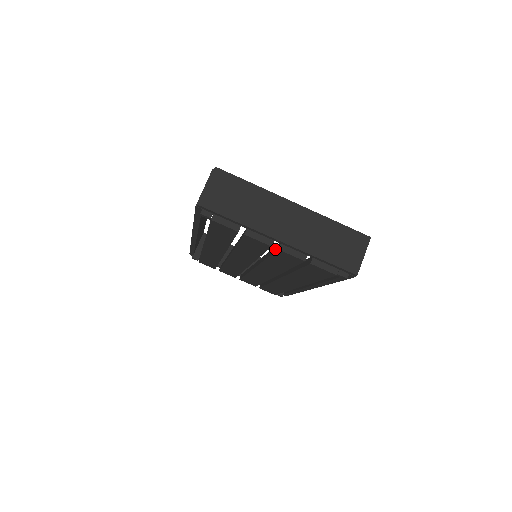
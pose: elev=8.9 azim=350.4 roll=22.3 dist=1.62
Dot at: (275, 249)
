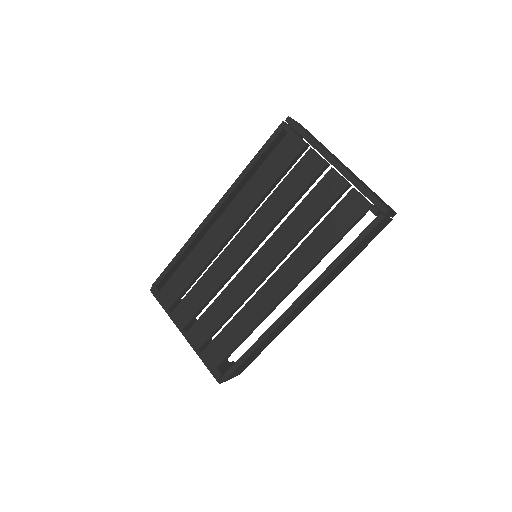
Dot at: (321, 180)
